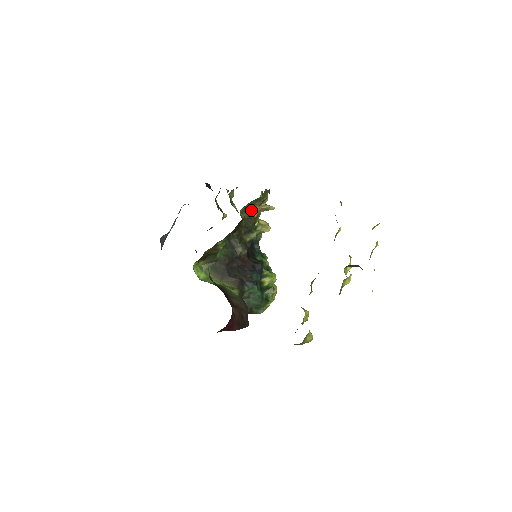
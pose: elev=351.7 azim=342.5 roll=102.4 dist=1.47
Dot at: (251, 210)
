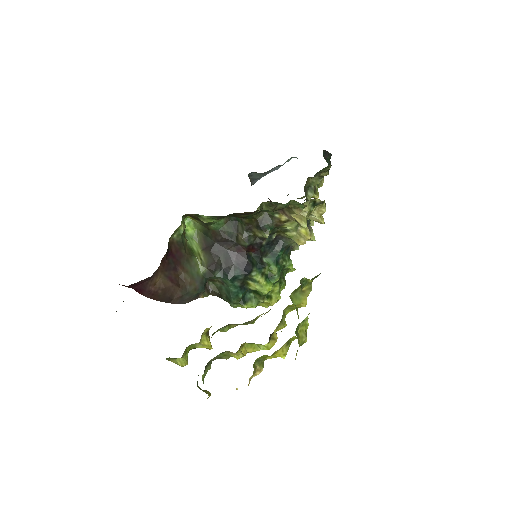
Dot at: (280, 210)
